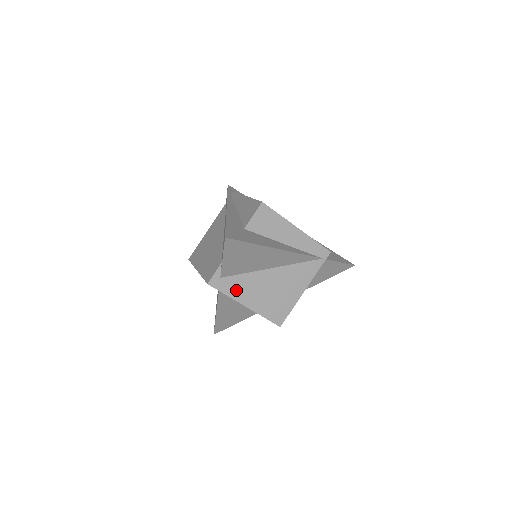
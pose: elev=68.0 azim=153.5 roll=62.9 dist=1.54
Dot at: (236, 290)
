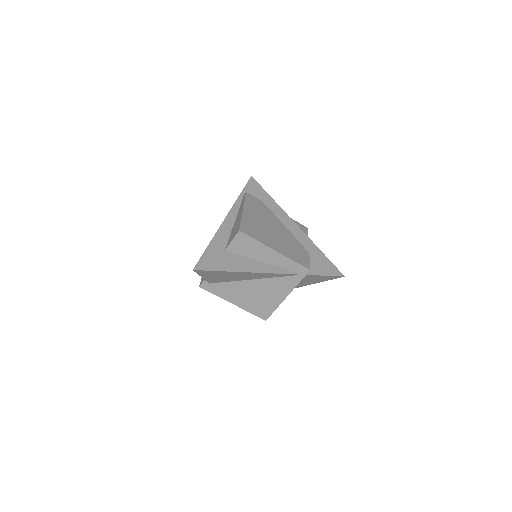
Dot at: (224, 293)
